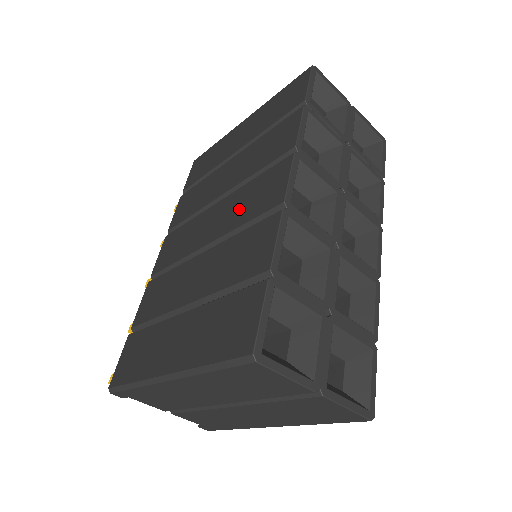
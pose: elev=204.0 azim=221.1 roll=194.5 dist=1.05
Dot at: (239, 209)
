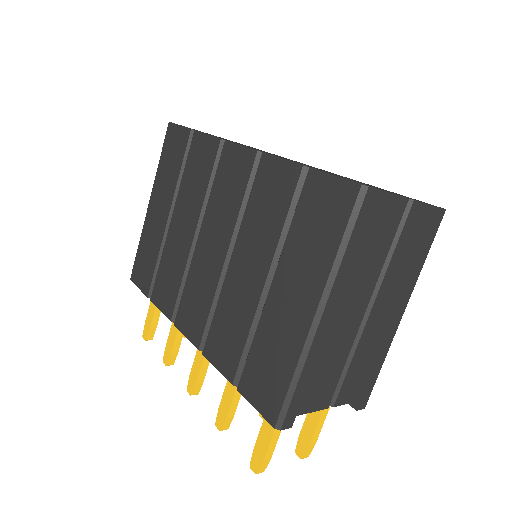
Dot at: (225, 208)
